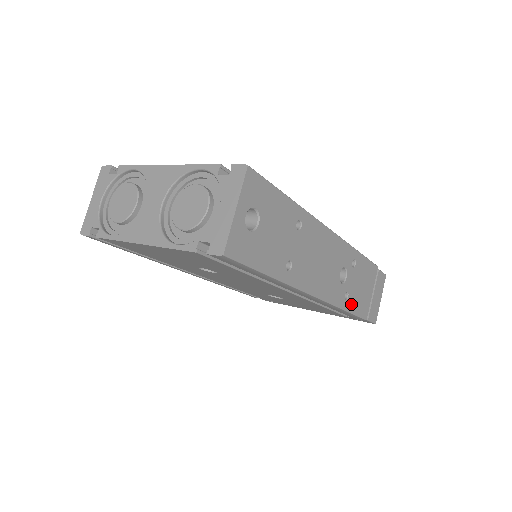
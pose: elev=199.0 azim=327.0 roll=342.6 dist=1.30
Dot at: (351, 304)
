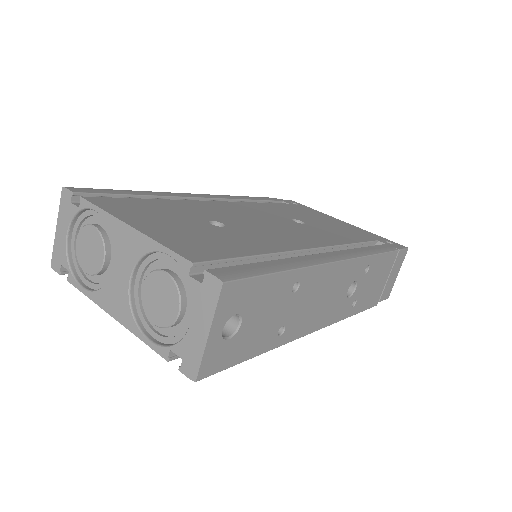
Dot at: (359, 306)
